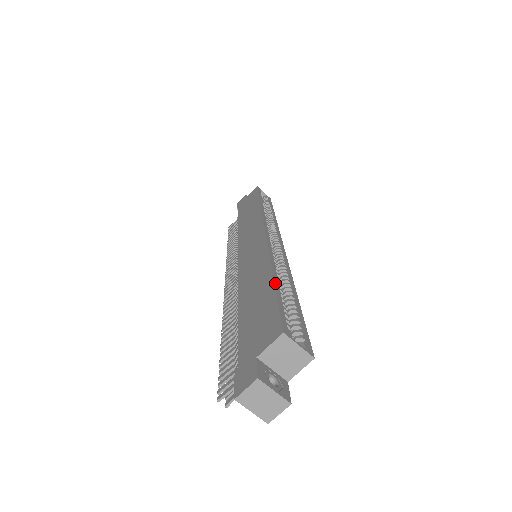
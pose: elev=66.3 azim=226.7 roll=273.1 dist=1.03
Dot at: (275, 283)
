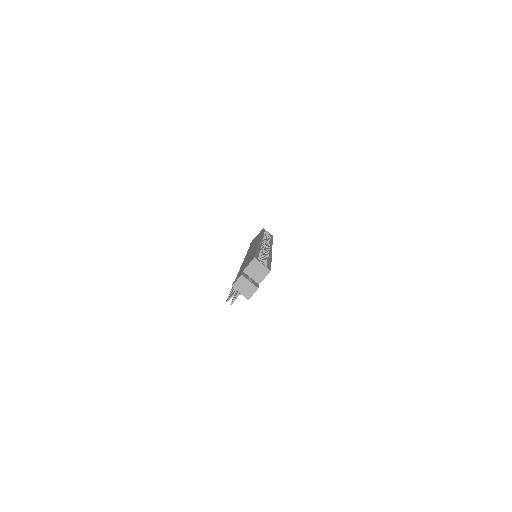
Dot at: (257, 250)
